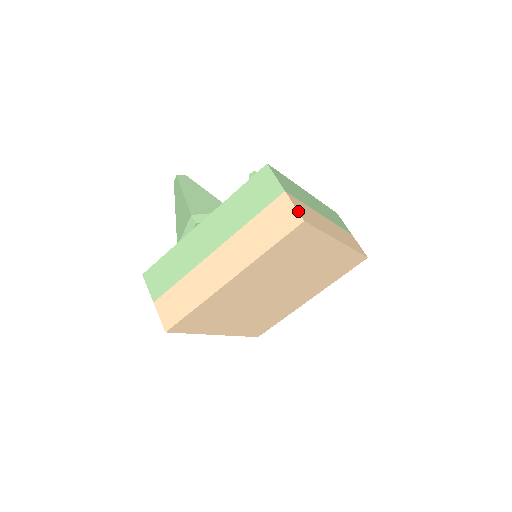
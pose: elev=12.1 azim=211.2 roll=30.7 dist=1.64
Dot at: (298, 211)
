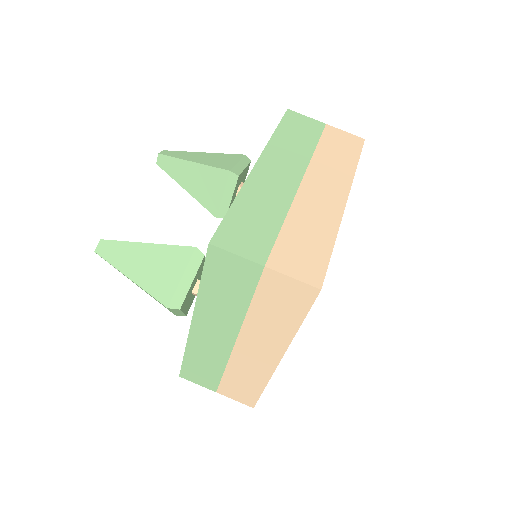
Dot at: (302, 281)
